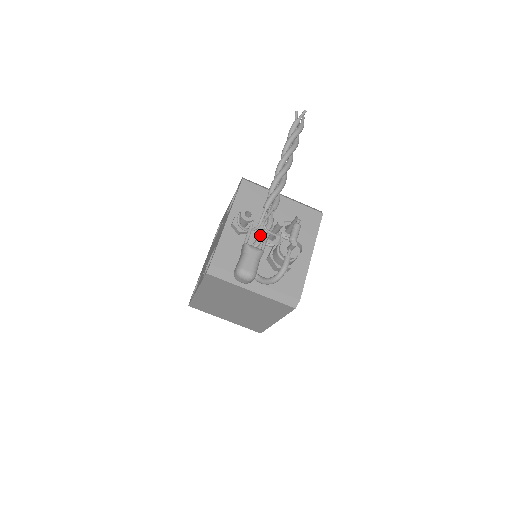
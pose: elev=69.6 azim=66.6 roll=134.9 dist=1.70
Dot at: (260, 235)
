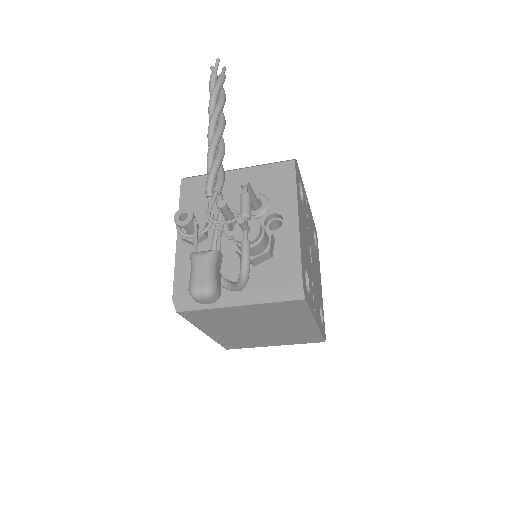
Dot at: occluded
